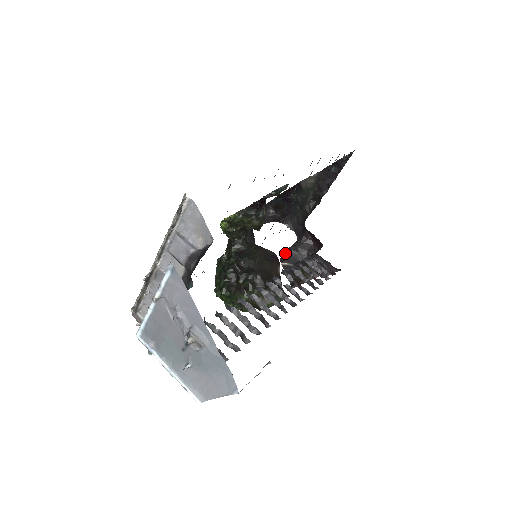
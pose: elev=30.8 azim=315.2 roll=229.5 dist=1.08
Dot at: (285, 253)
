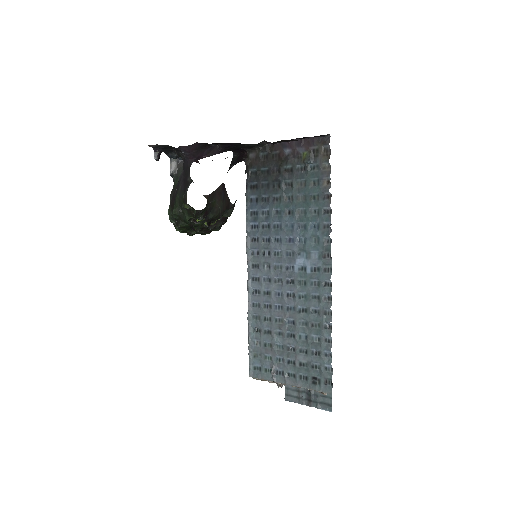
Dot at: occluded
